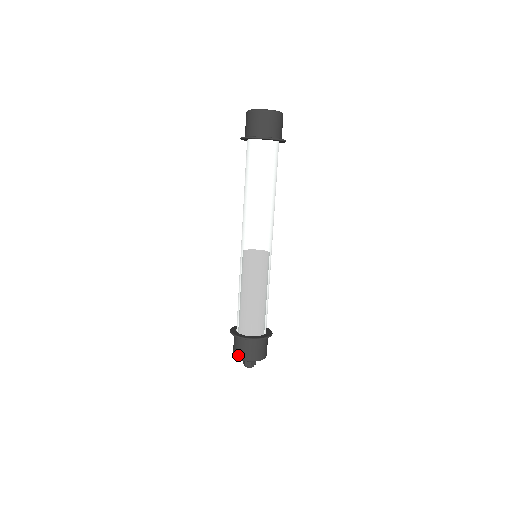
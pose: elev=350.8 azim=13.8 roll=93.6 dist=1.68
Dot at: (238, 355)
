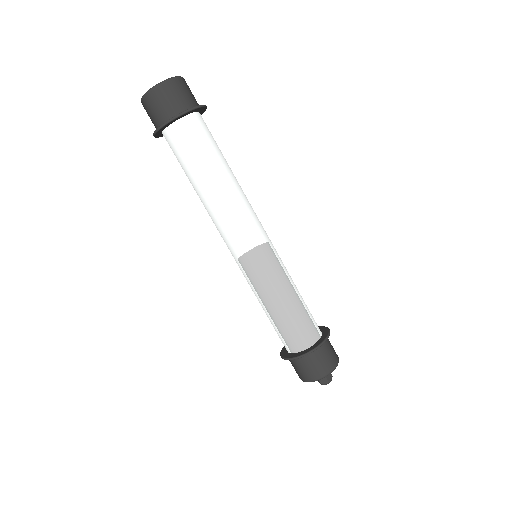
Dot at: (326, 371)
